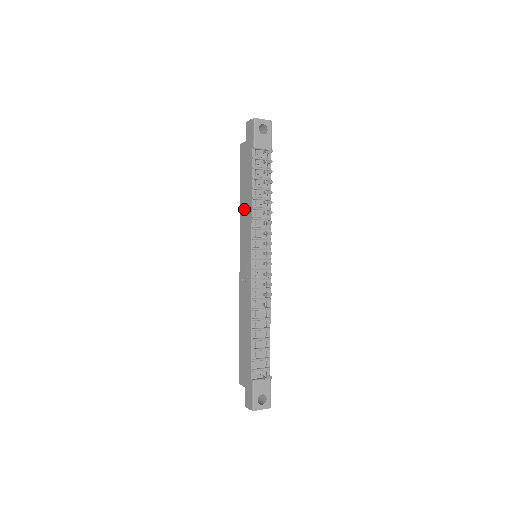
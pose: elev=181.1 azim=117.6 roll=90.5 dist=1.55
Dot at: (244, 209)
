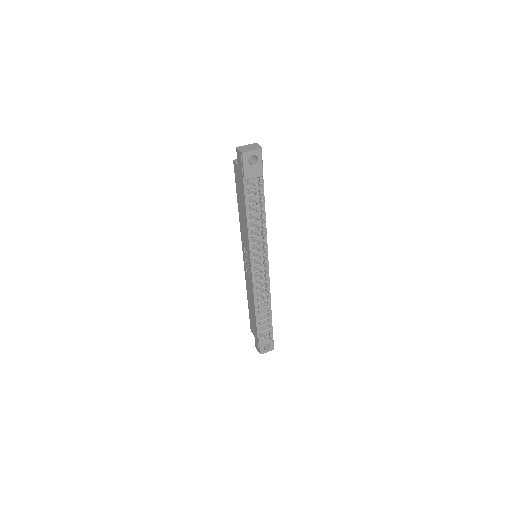
Dot at: (242, 222)
